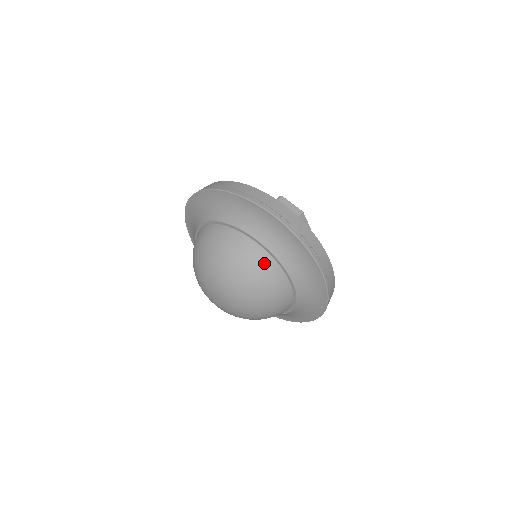
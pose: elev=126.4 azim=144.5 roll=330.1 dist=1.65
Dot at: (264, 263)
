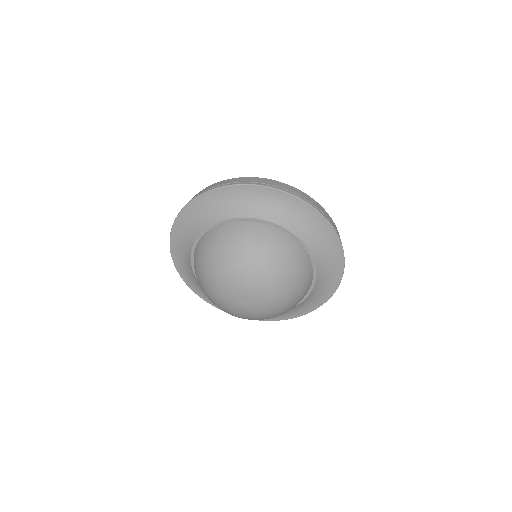
Dot at: (229, 230)
